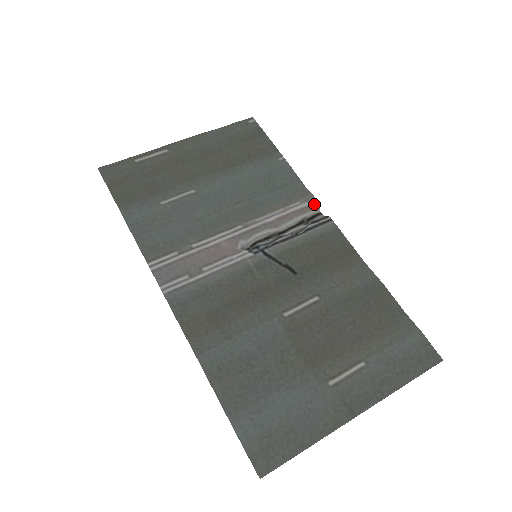
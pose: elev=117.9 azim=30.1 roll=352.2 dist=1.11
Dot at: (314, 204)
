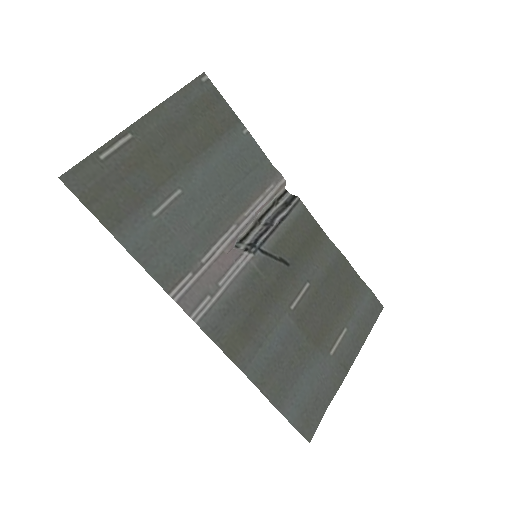
Dot at: (283, 184)
